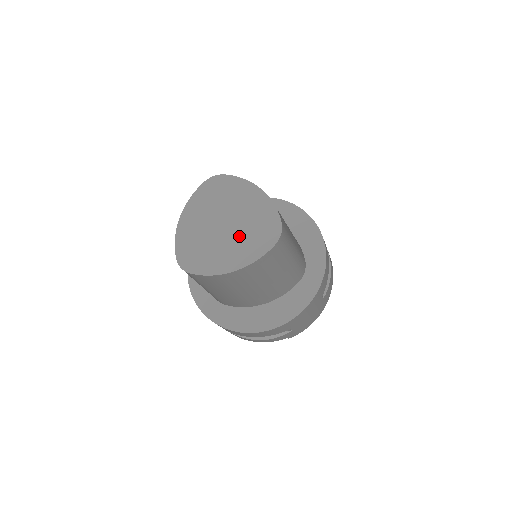
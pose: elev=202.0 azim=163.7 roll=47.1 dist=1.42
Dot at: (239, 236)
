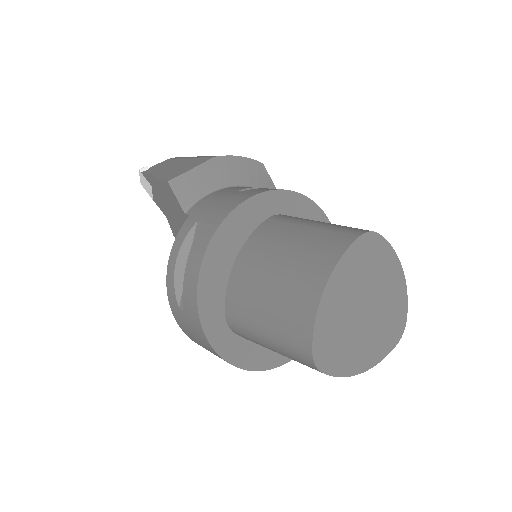
Dot at: (375, 329)
